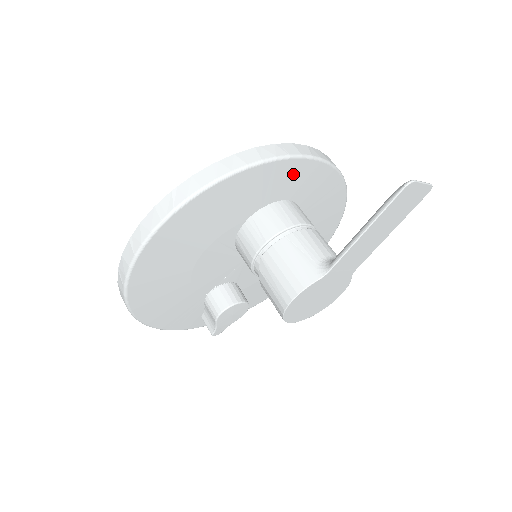
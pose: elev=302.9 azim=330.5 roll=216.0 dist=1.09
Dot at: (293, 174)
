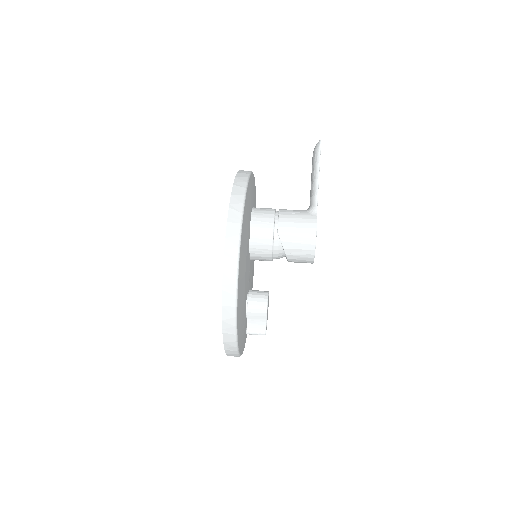
Dot at: (252, 186)
